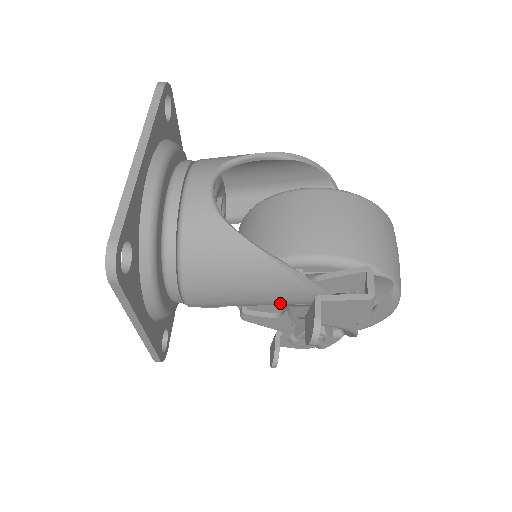
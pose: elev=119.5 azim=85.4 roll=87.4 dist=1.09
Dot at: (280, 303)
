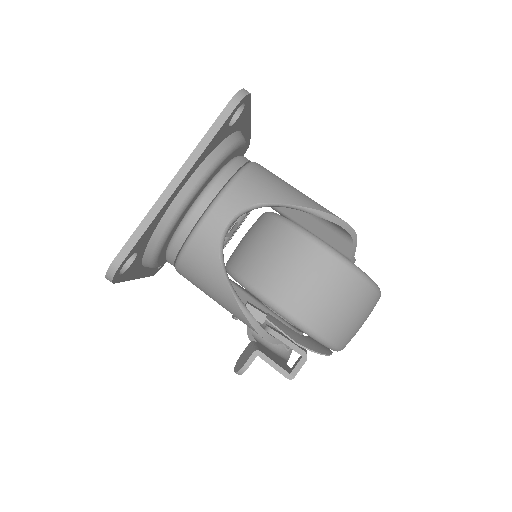
Dot at: occluded
